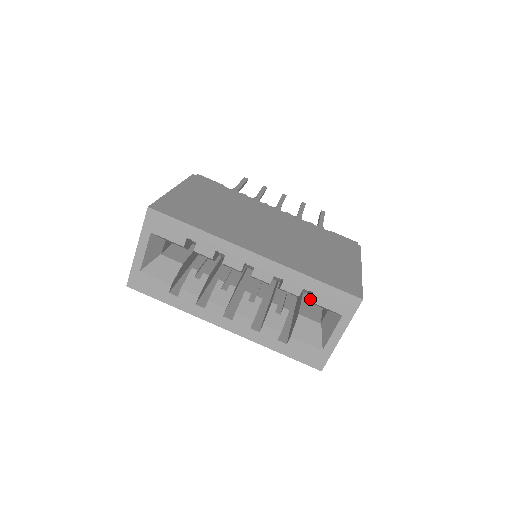
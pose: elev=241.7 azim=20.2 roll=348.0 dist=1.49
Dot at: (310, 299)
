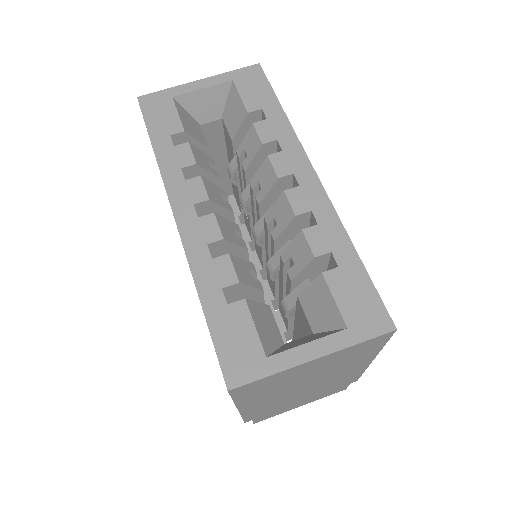
Dot at: (326, 272)
